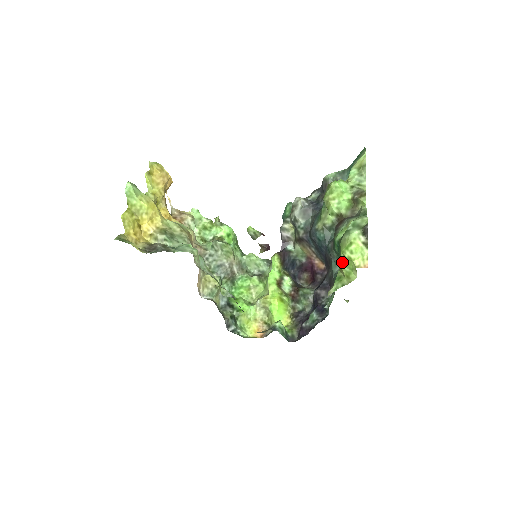
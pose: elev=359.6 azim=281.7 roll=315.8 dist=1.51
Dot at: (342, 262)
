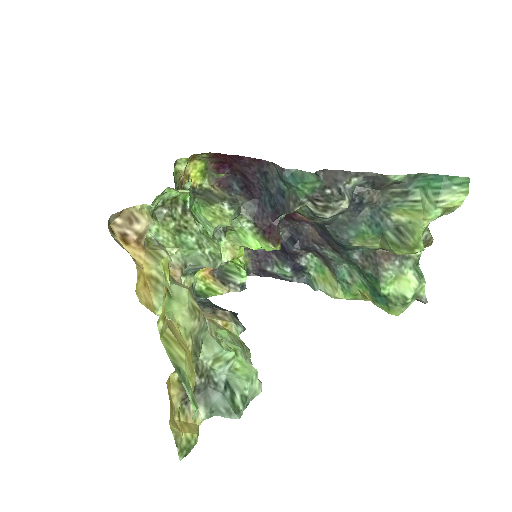
Dot at: (375, 304)
